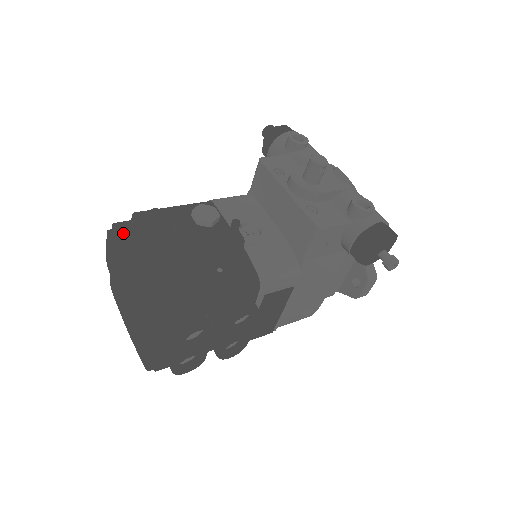
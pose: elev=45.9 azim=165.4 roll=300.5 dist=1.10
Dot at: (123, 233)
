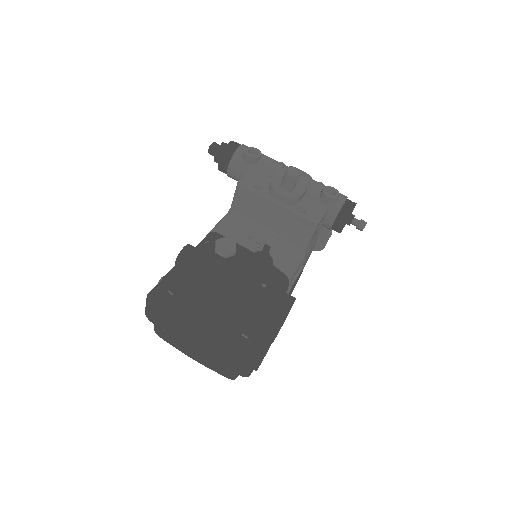
Dot at: (180, 293)
